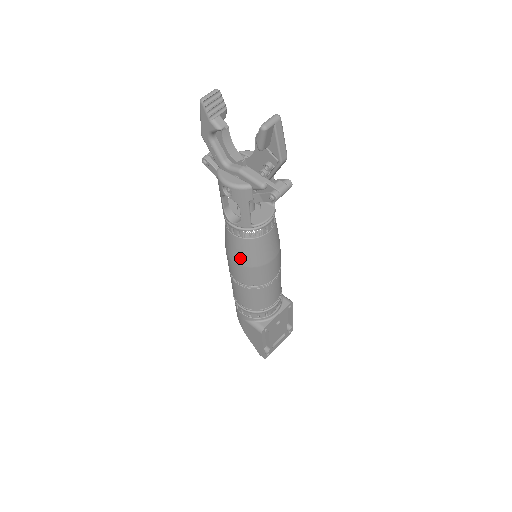
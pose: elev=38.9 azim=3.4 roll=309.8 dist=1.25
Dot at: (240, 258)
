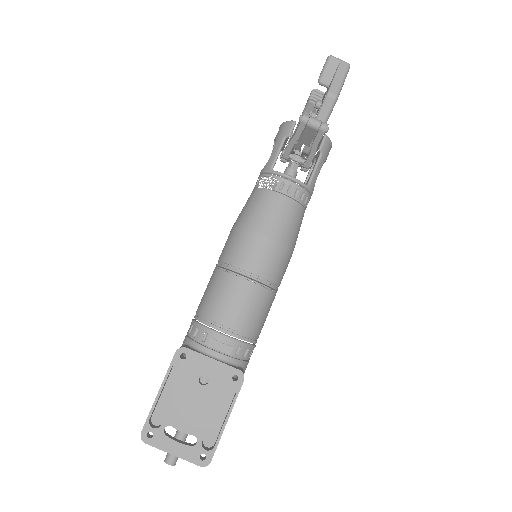
Dot at: (239, 216)
